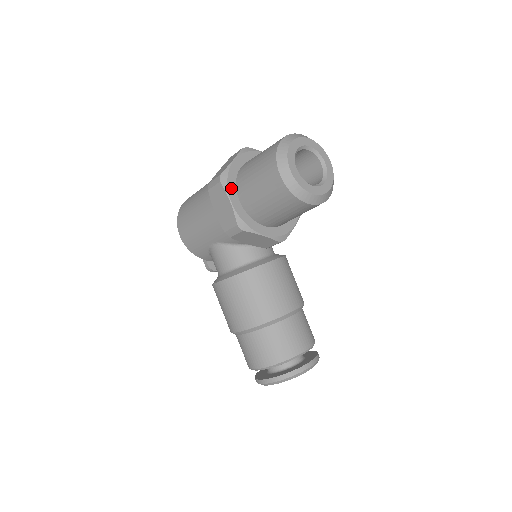
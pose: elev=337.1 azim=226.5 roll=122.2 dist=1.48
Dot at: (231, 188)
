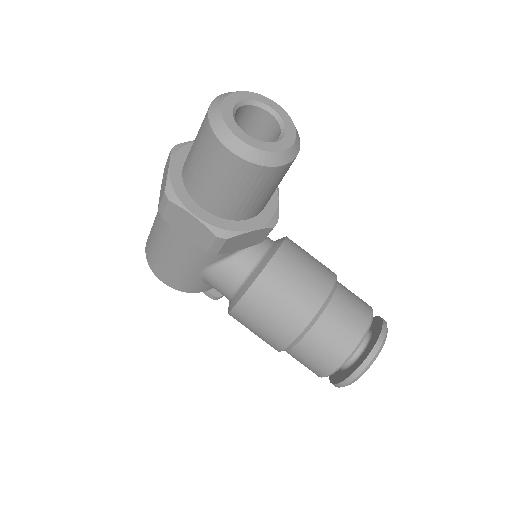
Dot at: (185, 200)
